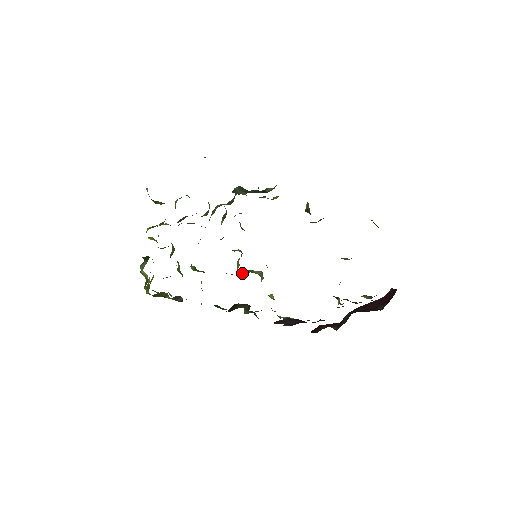
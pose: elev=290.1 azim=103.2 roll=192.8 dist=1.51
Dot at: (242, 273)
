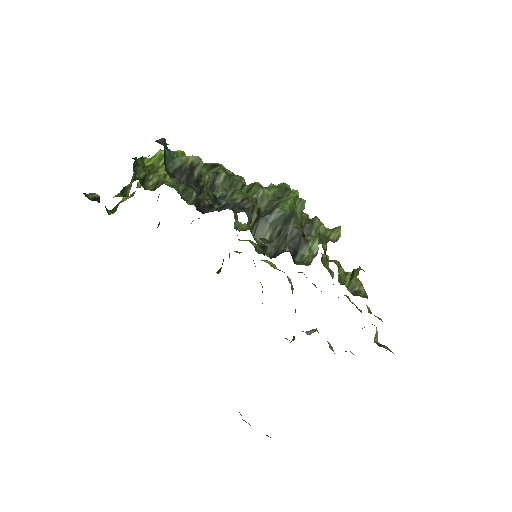
Dot at: occluded
